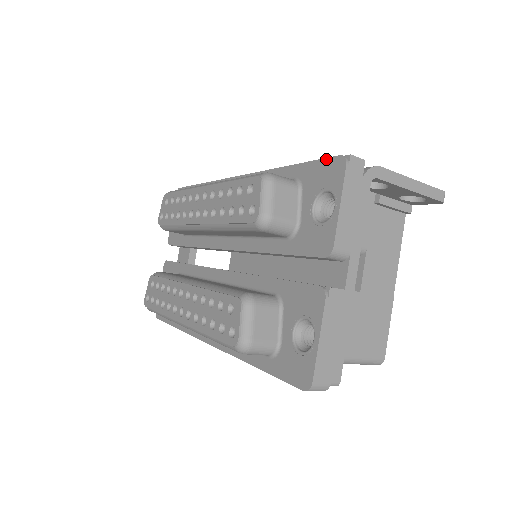
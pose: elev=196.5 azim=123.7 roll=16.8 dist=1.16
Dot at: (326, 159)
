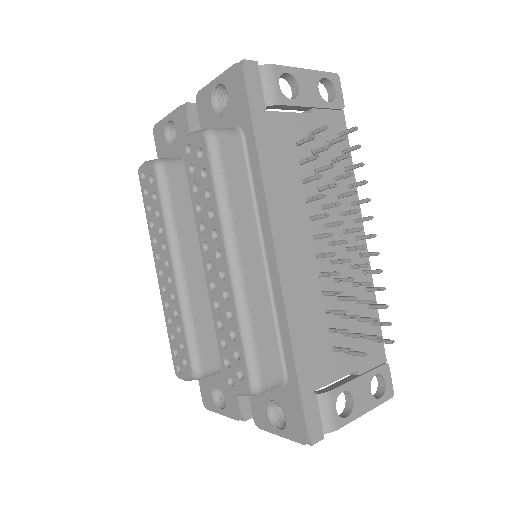
Dot at: (304, 420)
